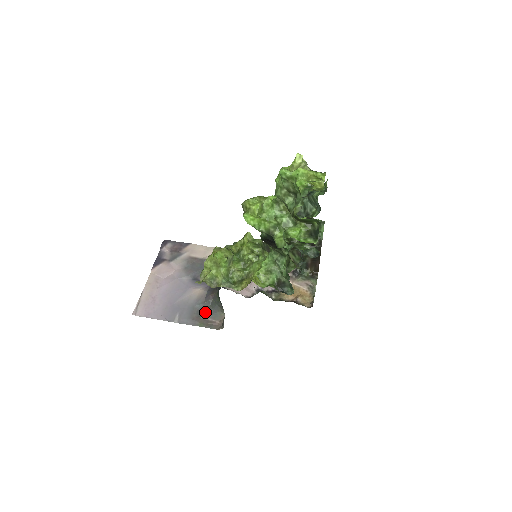
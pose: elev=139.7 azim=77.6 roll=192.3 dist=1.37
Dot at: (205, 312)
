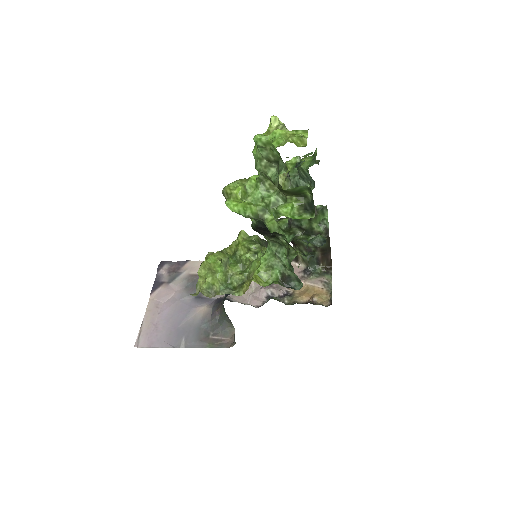
Dot at: (213, 331)
